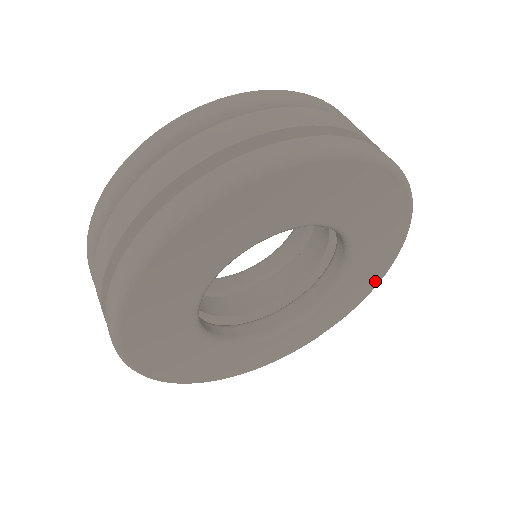
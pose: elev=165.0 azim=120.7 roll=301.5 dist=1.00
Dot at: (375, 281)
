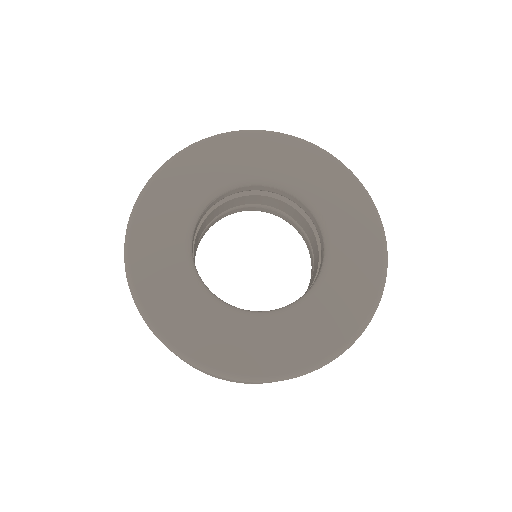
Dot at: (377, 264)
